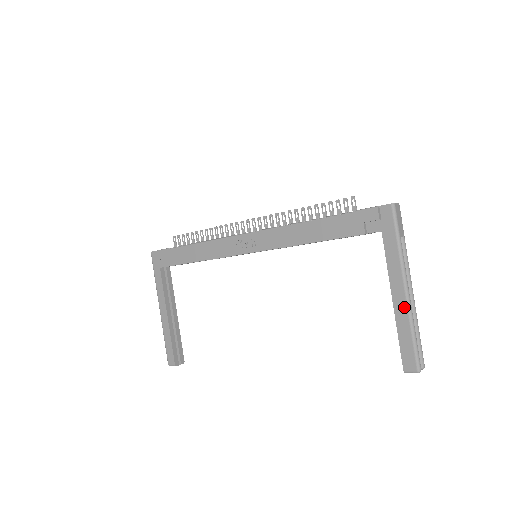
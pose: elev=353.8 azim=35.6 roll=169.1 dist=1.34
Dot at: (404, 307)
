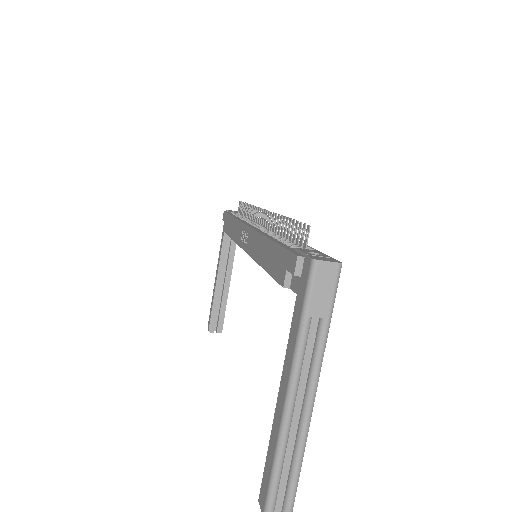
Dot at: (279, 420)
